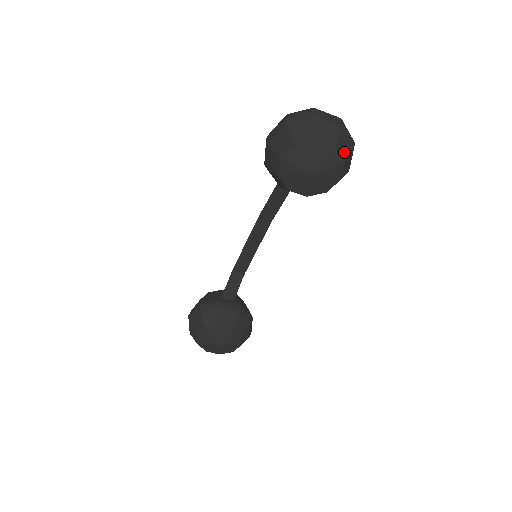
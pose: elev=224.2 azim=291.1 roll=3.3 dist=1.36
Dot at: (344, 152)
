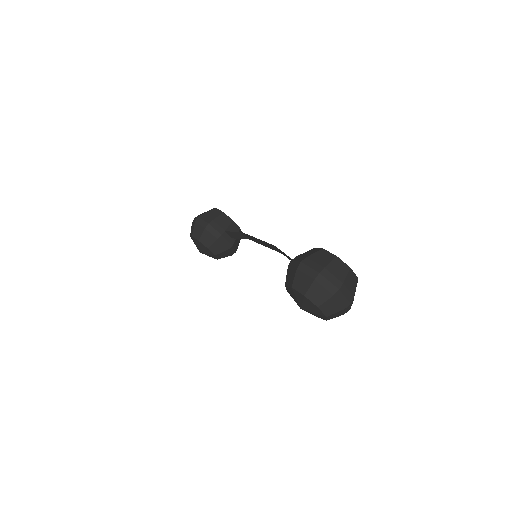
Dot at: (331, 318)
